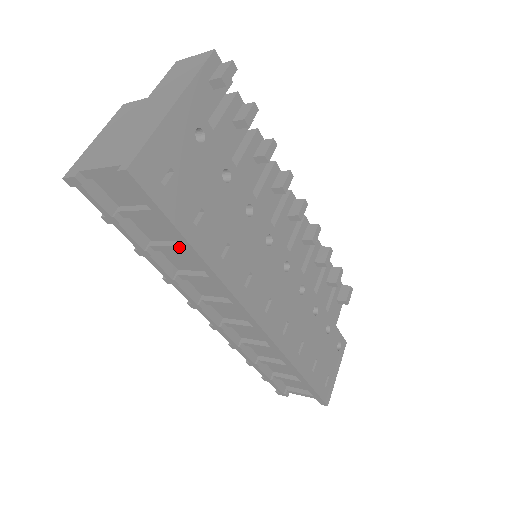
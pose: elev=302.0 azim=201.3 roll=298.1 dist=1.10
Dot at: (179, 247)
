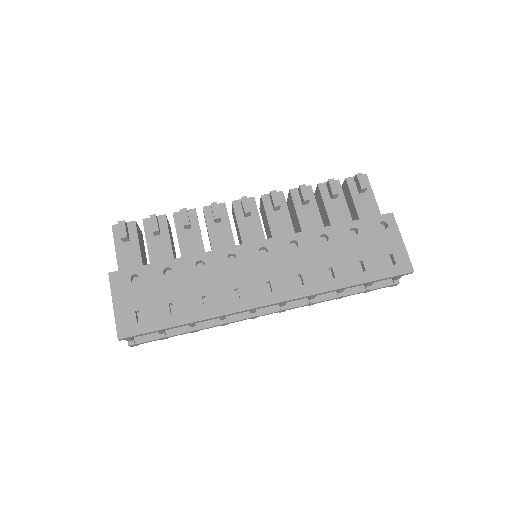
Dot at: occluded
